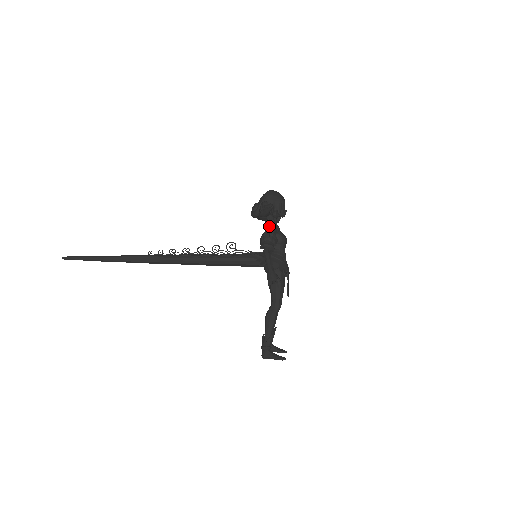
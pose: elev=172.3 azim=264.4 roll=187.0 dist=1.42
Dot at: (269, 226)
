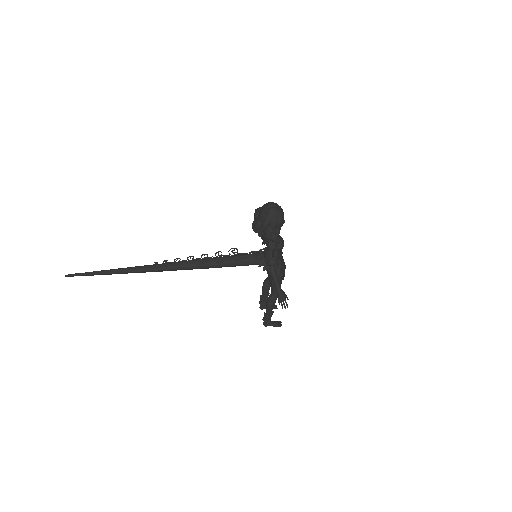
Dot at: (275, 250)
